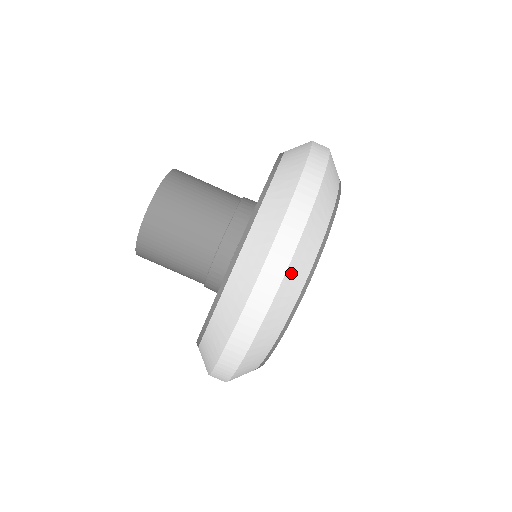
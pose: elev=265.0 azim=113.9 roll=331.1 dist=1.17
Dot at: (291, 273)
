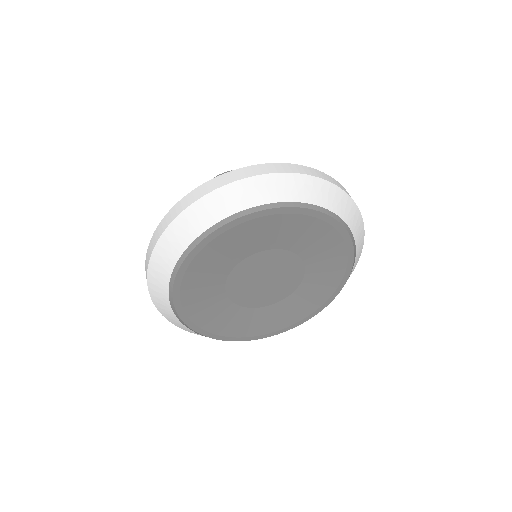
Dot at: (172, 232)
